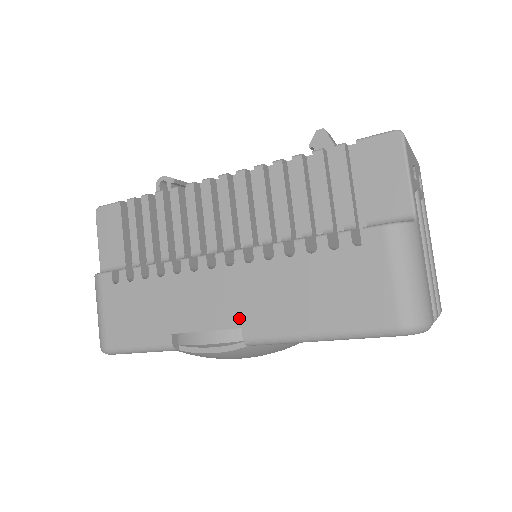
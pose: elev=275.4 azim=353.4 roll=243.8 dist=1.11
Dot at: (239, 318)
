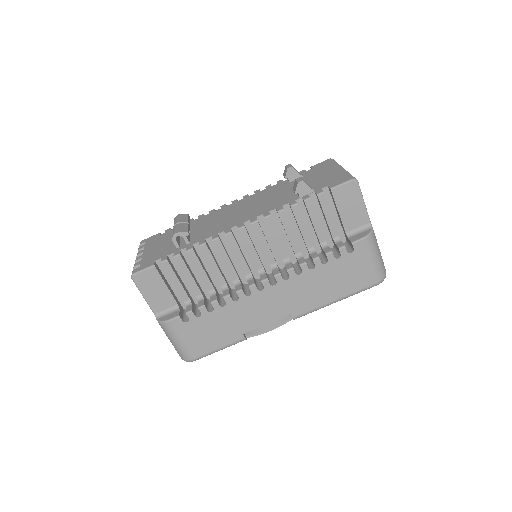
Dot at: (288, 310)
